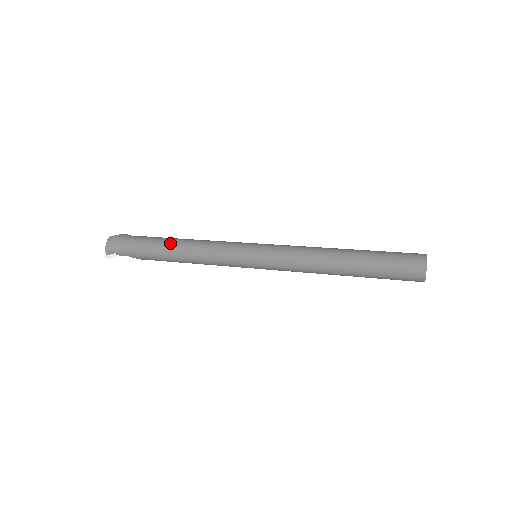
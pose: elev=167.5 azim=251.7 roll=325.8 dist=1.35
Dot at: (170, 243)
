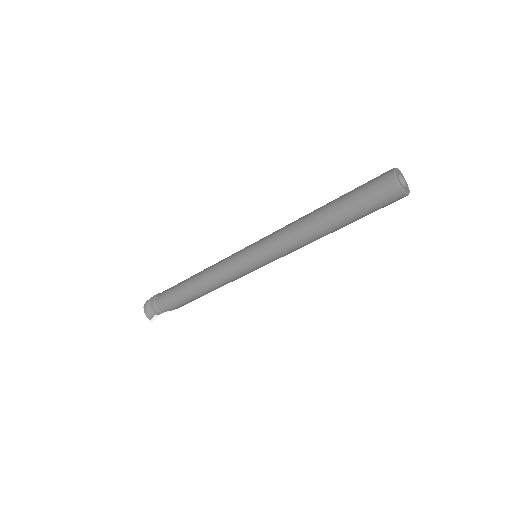
Dot at: (187, 284)
